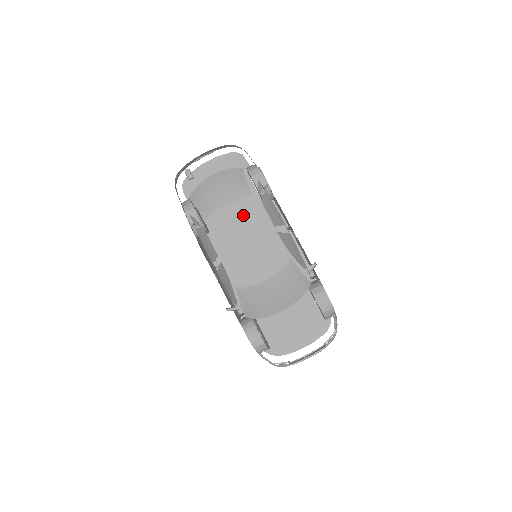
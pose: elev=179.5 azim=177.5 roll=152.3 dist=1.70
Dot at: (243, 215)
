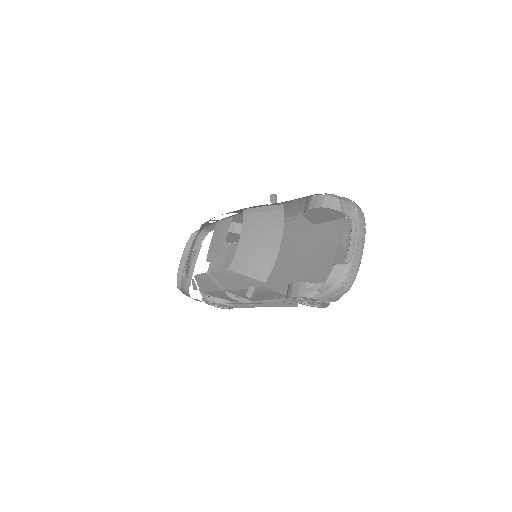
Dot at: occluded
